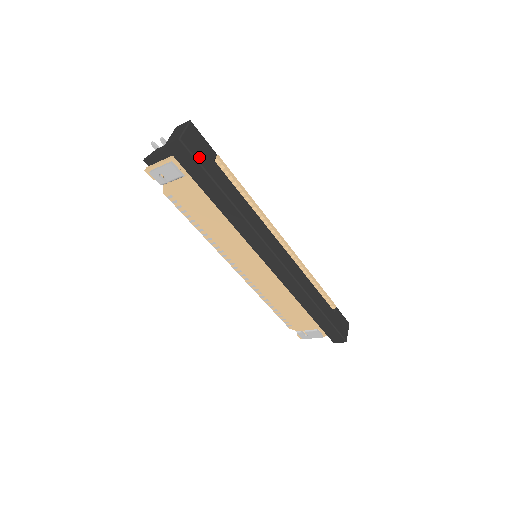
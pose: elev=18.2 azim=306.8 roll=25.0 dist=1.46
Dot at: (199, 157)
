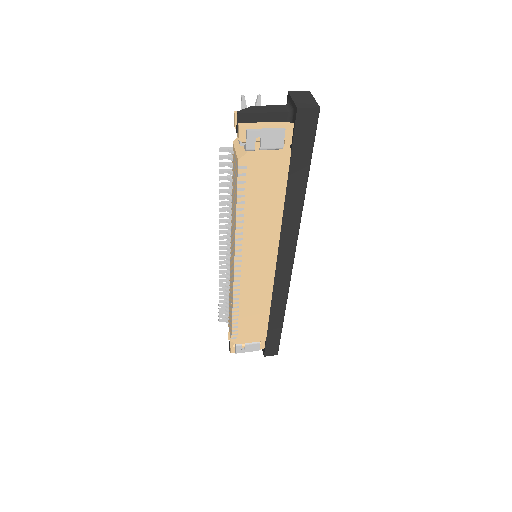
Dot at: (314, 134)
